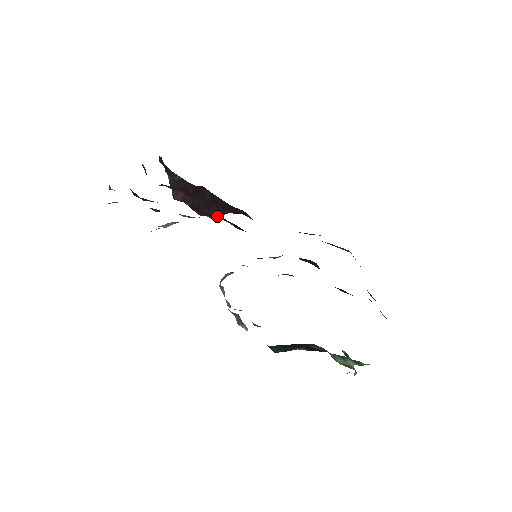
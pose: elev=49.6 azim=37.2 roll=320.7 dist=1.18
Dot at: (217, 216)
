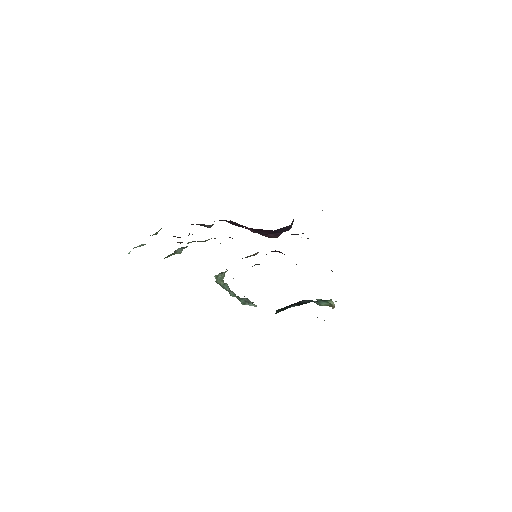
Dot at: occluded
